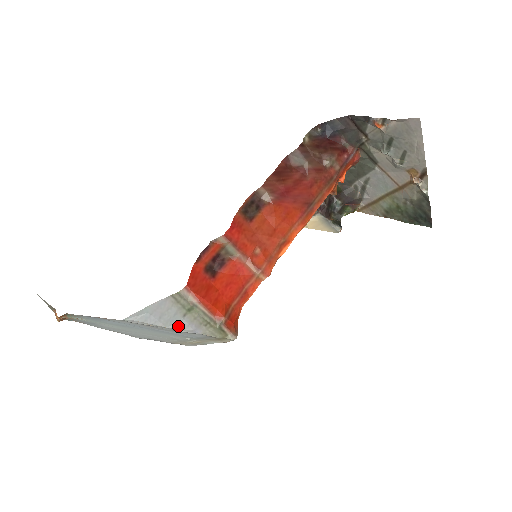
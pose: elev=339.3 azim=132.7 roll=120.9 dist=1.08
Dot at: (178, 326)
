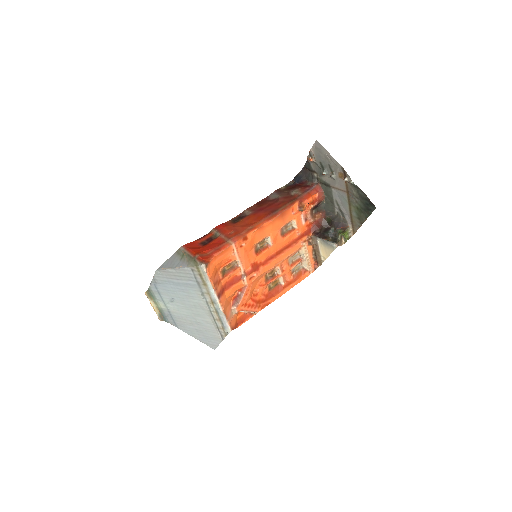
Dot at: (177, 266)
